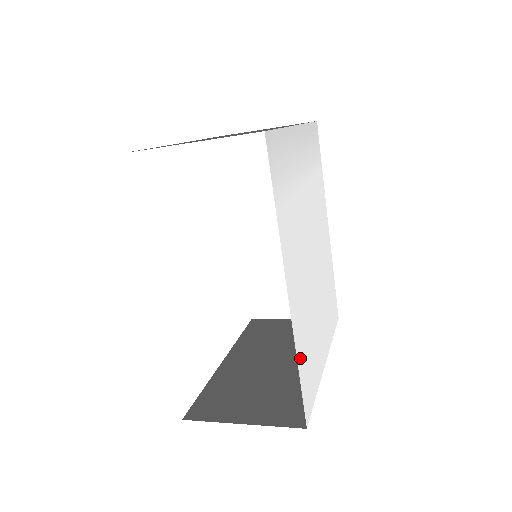
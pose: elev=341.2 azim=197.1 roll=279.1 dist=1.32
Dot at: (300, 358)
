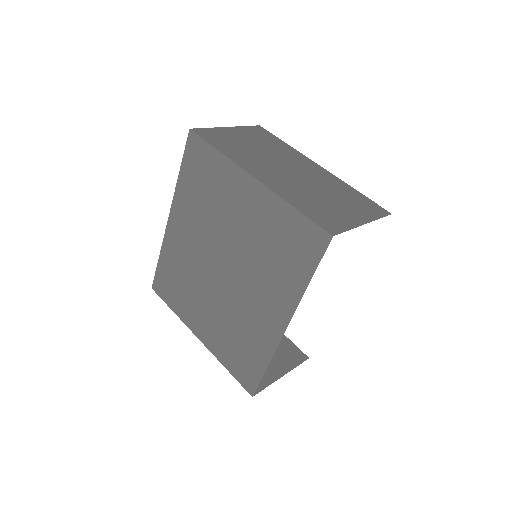
Dot at: occluded
